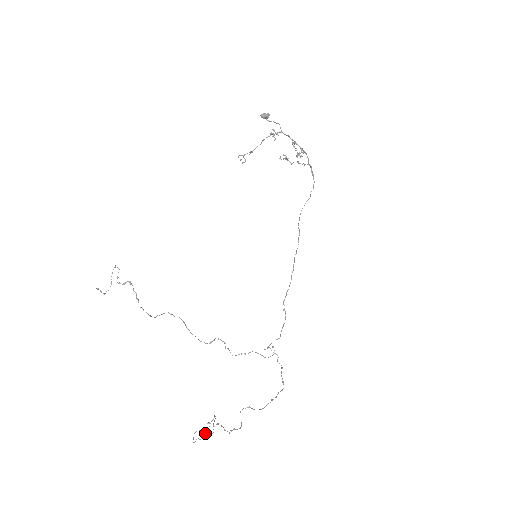
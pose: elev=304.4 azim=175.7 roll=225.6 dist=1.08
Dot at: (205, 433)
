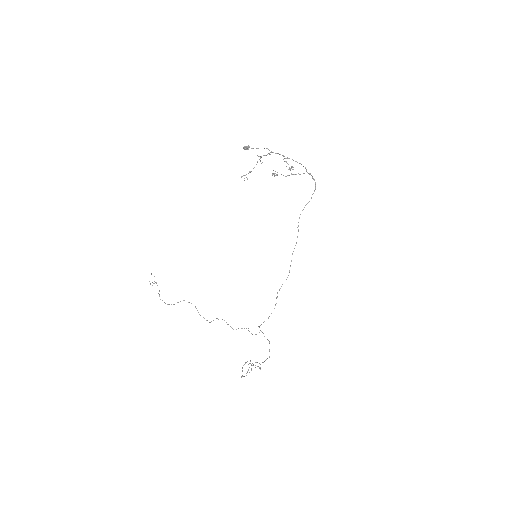
Dot at: (251, 369)
